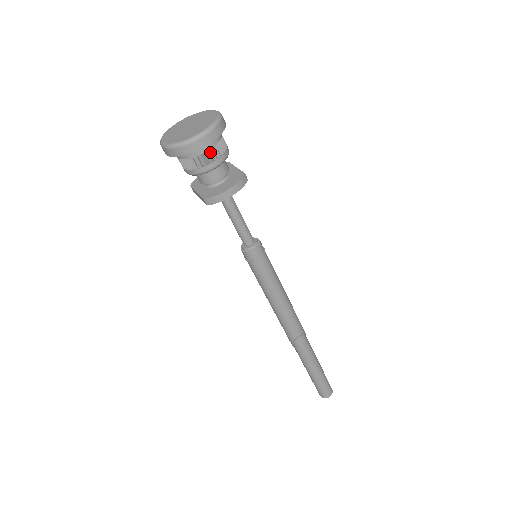
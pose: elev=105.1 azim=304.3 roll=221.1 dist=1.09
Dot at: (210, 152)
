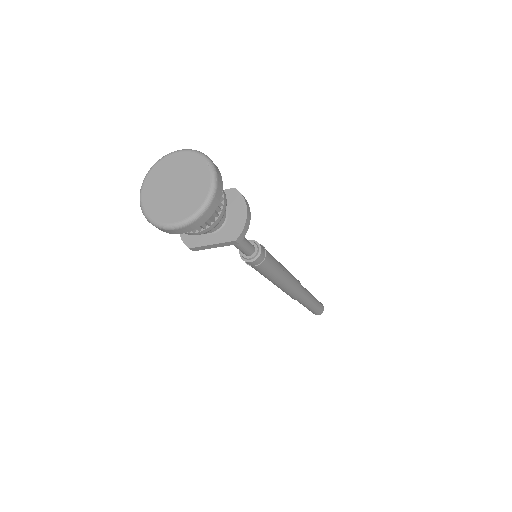
Dot at: occluded
